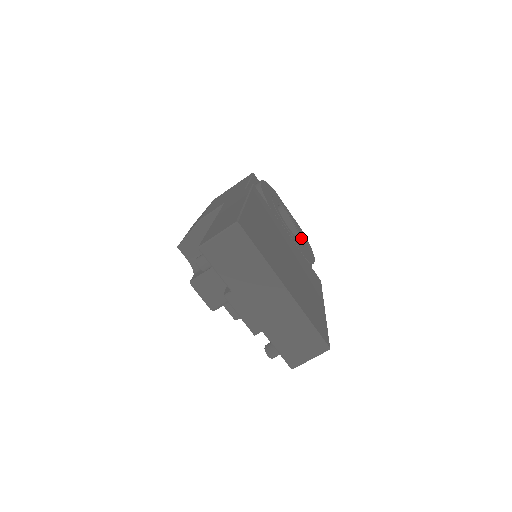
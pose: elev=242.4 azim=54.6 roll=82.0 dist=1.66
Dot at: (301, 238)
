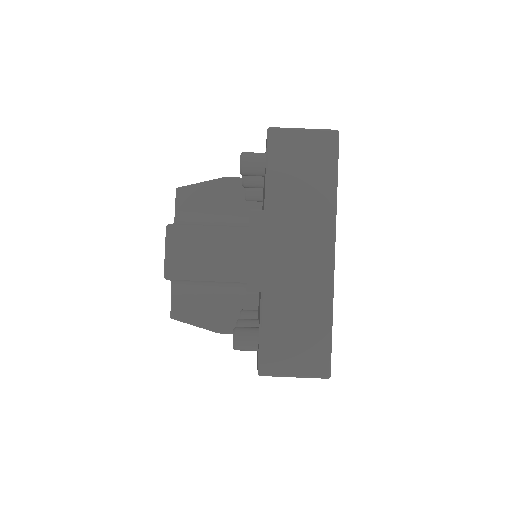
Dot at: occluded
